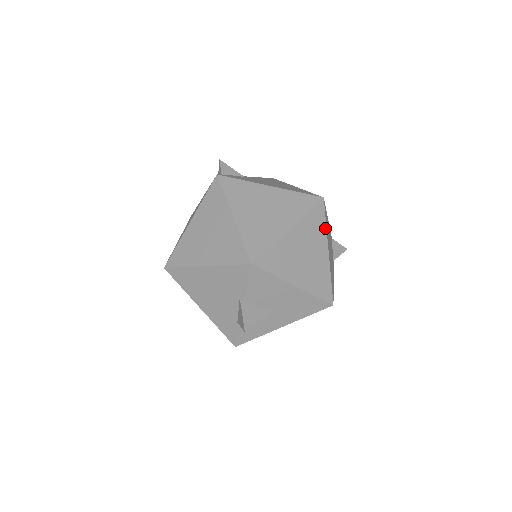
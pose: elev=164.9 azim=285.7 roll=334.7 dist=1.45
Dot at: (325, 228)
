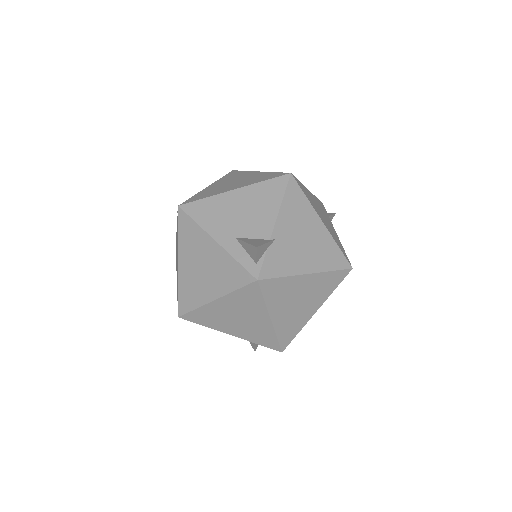
Dot at: occluded
